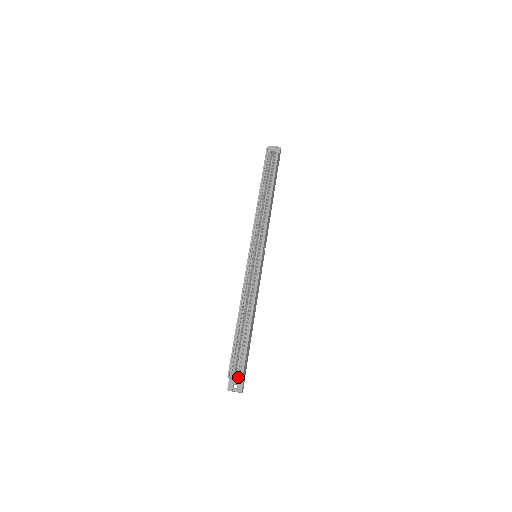
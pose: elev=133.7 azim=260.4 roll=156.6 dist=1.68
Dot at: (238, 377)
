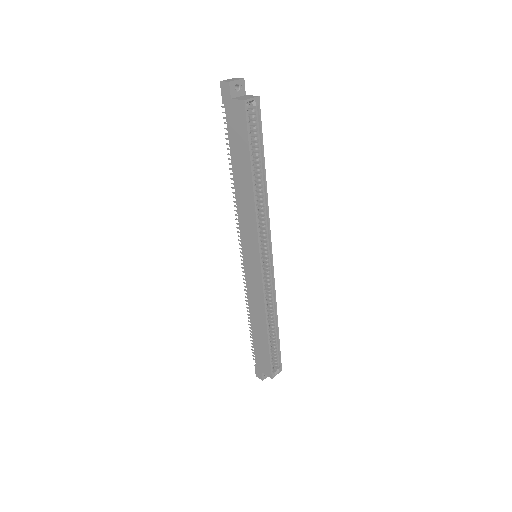
Dot at: (279, 372)
